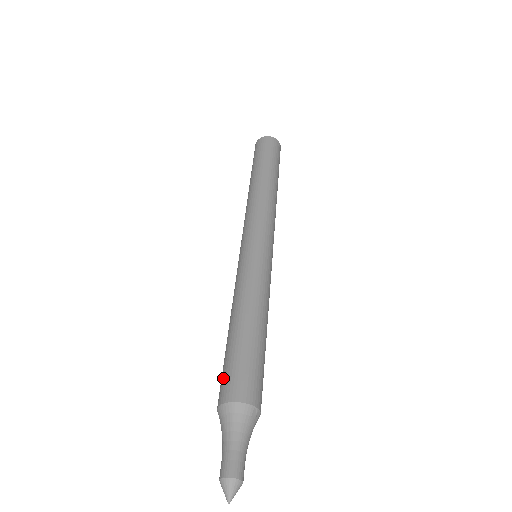
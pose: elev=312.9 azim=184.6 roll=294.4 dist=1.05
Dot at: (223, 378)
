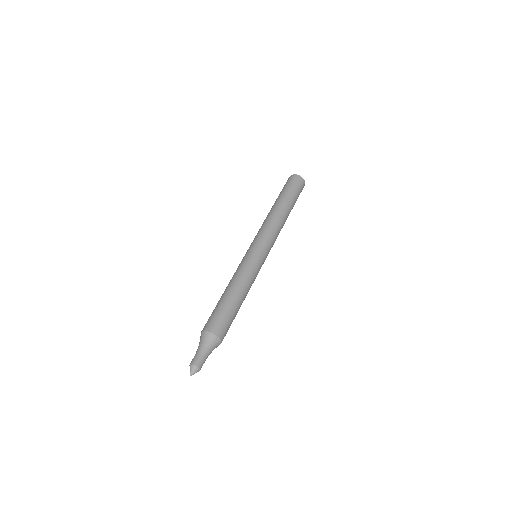
Dot at: (208, 319)
